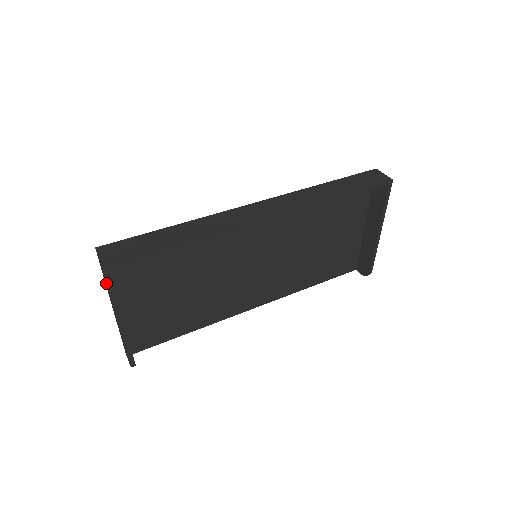
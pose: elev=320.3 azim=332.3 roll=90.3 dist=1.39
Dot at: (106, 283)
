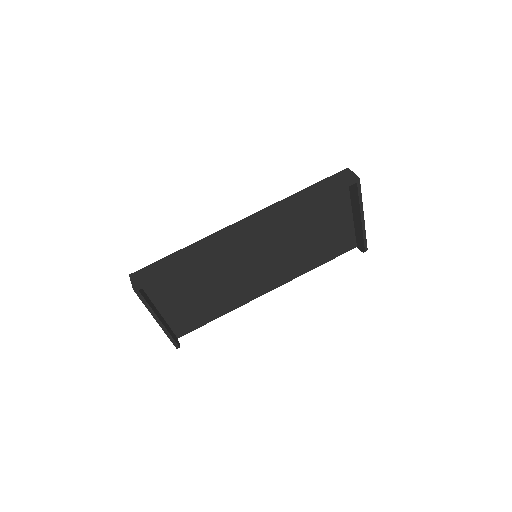
Dot at: occluded
